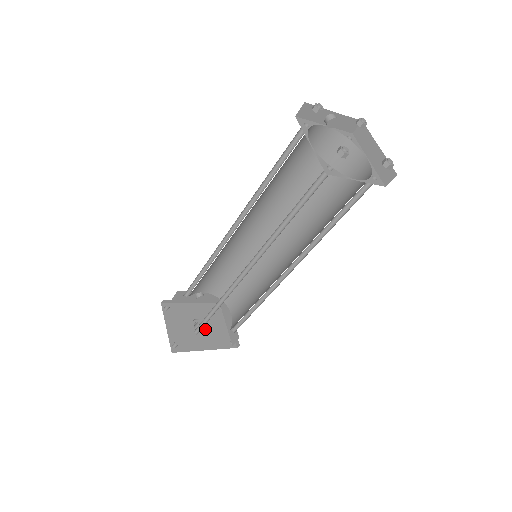
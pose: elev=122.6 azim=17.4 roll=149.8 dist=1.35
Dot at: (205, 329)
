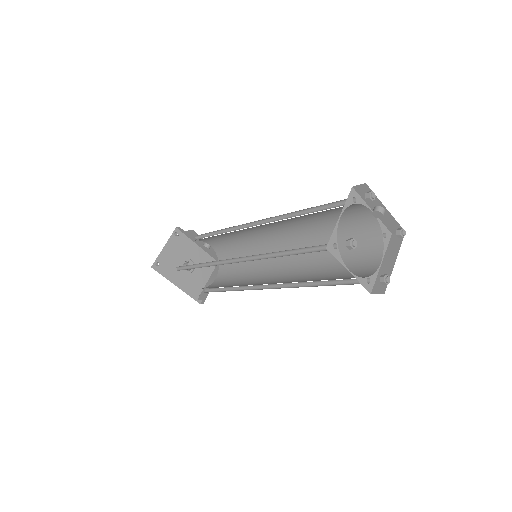
Dot at: (190, 272)
